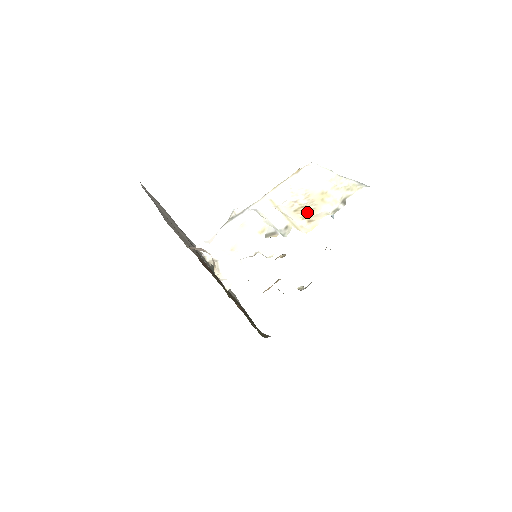
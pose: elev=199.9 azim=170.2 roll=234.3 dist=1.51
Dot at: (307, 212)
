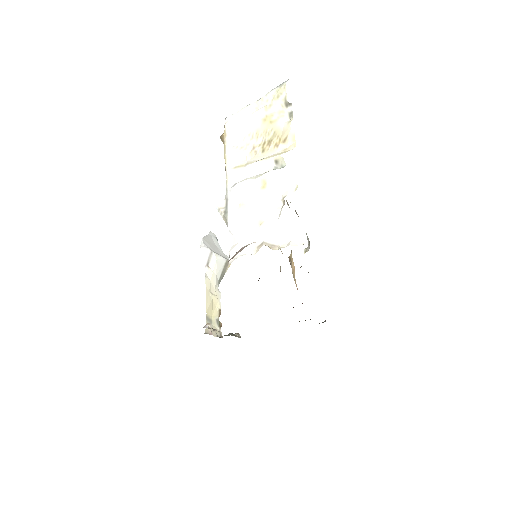
Dot at: (273, 140)
